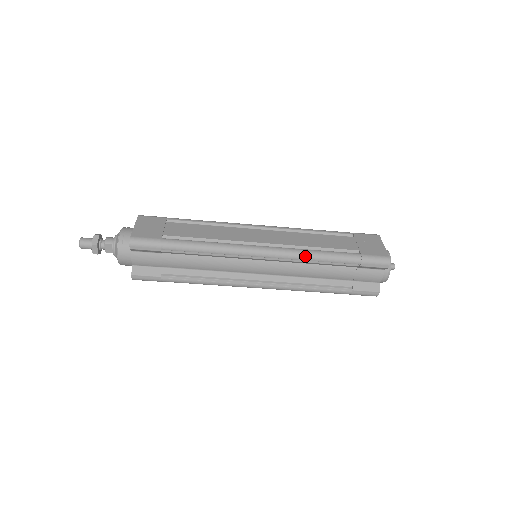
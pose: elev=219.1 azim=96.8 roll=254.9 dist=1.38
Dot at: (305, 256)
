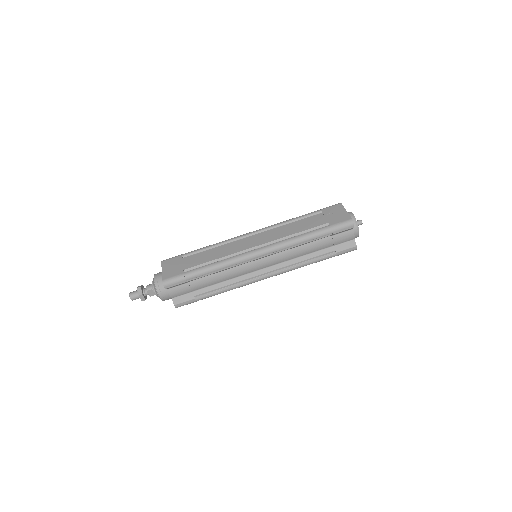
Dot at: (289, 244)
